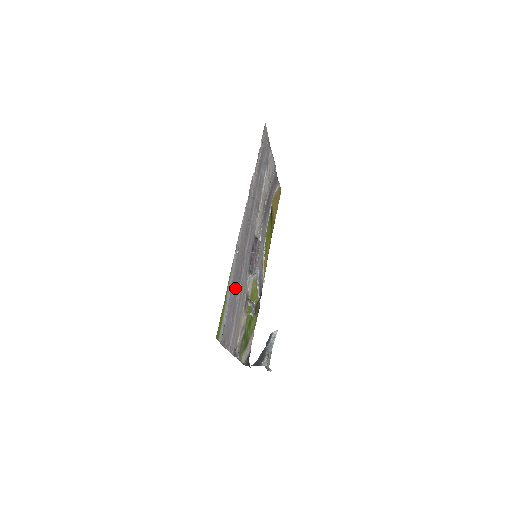
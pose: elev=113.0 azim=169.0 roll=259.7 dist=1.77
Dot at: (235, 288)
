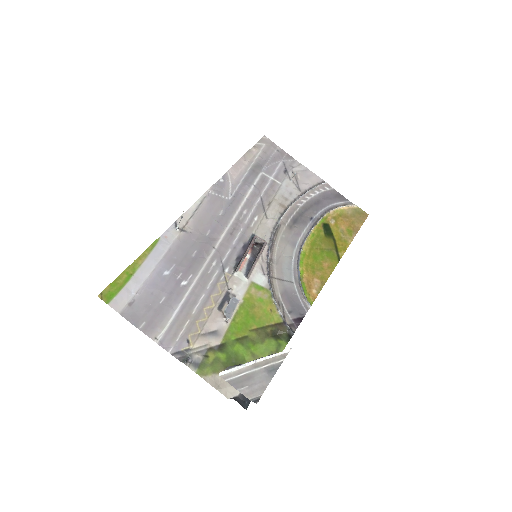
Dot at: (178, 270)
